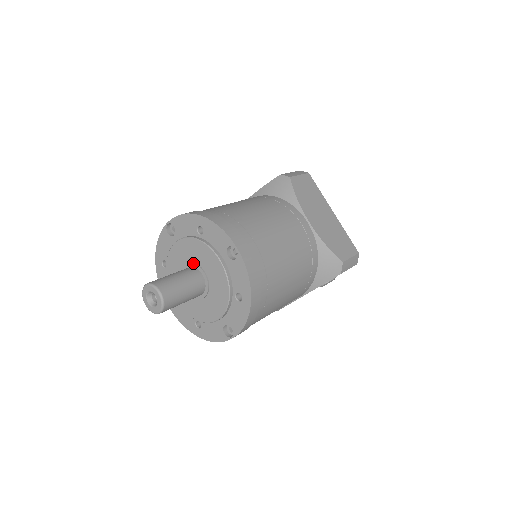
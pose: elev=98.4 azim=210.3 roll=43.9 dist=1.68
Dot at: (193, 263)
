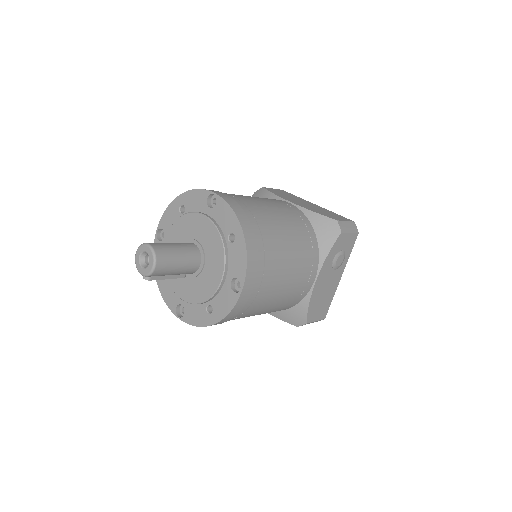
Dot at: (184, 241)
